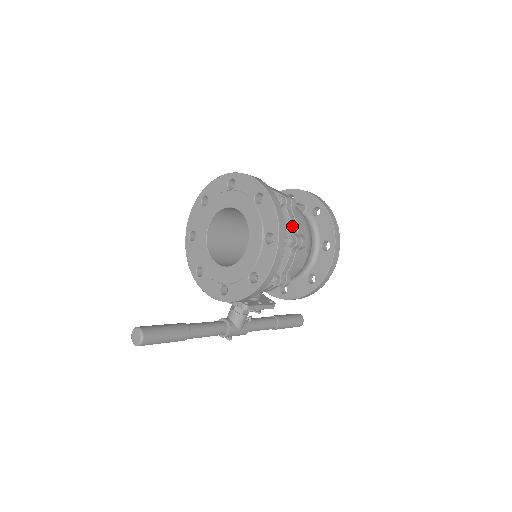
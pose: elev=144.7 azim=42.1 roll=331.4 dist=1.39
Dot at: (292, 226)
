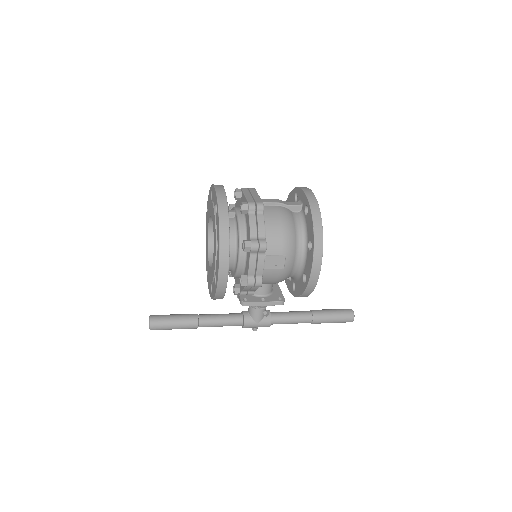
Dot at: (251, 231)
